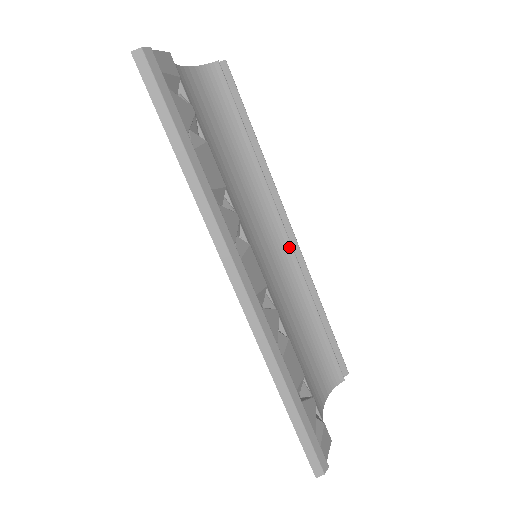
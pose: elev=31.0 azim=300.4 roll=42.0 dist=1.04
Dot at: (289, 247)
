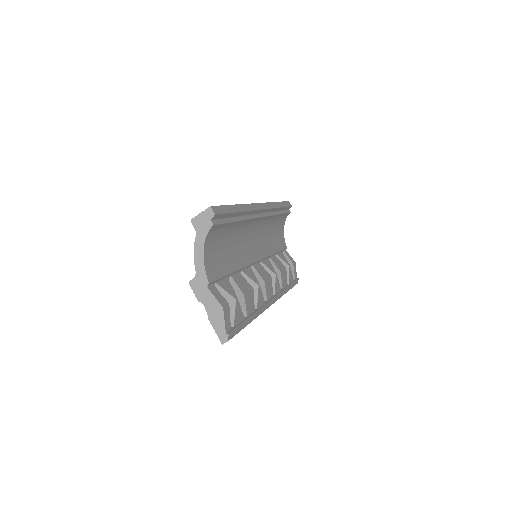
Dot at: (263, 218)
